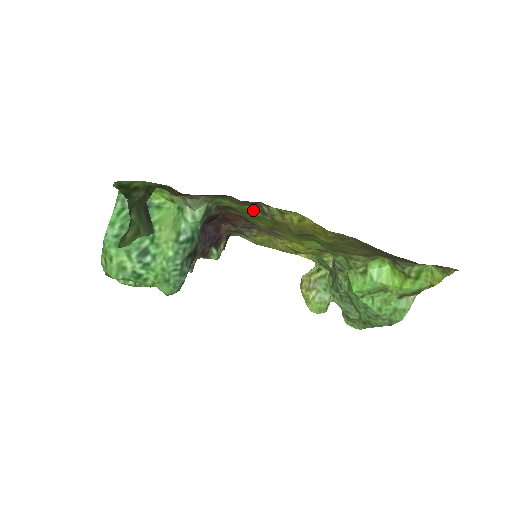
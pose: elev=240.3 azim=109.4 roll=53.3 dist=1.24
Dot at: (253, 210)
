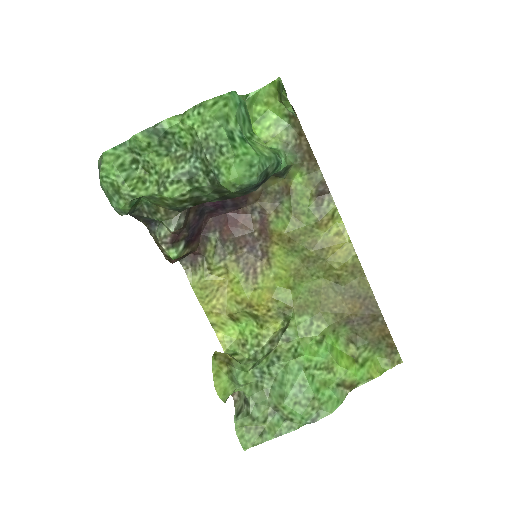
Dot at: (311, 200)
